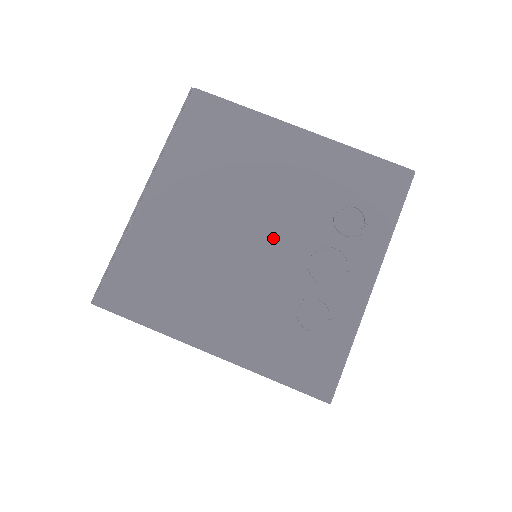
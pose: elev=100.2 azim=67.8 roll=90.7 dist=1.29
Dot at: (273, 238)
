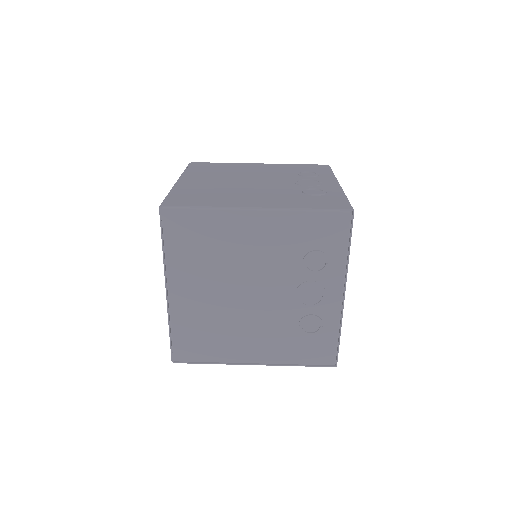
Dot at: (268, 181)
